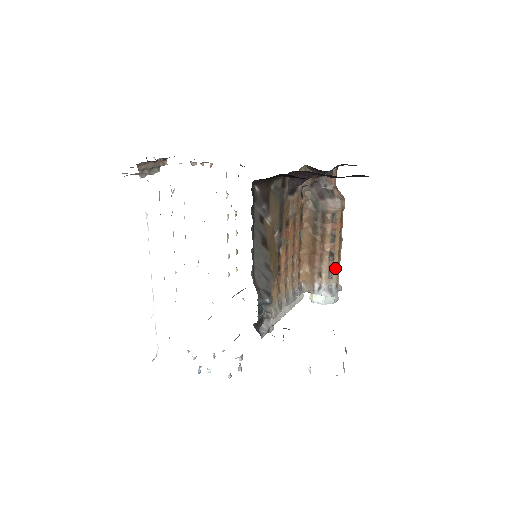
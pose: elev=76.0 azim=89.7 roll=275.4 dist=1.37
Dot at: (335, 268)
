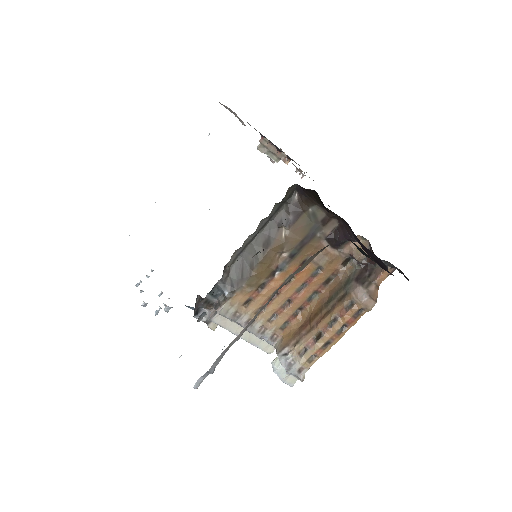
Dot at: (312, 351)
